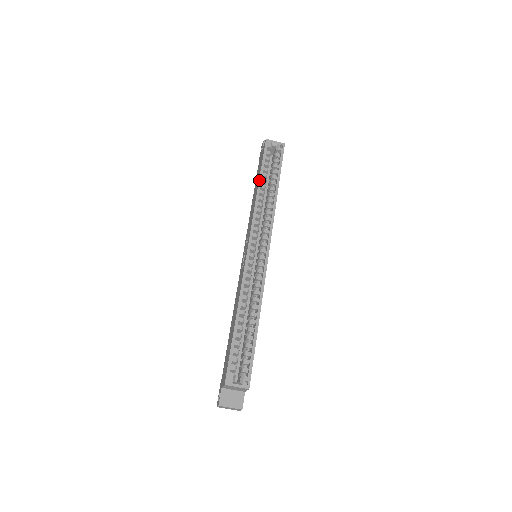
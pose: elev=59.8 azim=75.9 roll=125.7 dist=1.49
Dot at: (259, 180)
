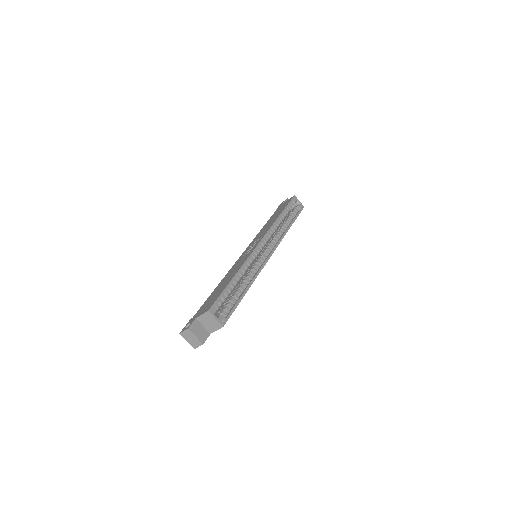
Dot at: (282, 212)
